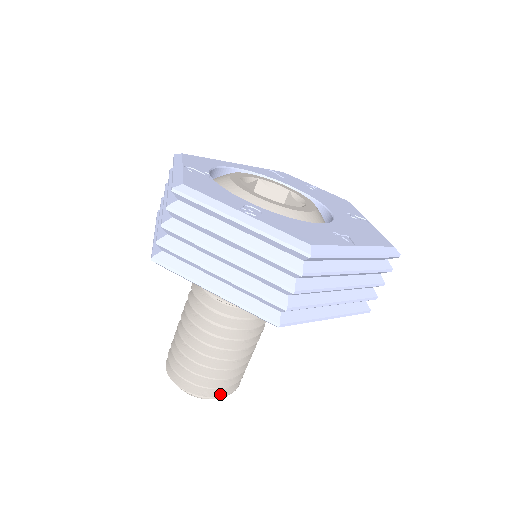
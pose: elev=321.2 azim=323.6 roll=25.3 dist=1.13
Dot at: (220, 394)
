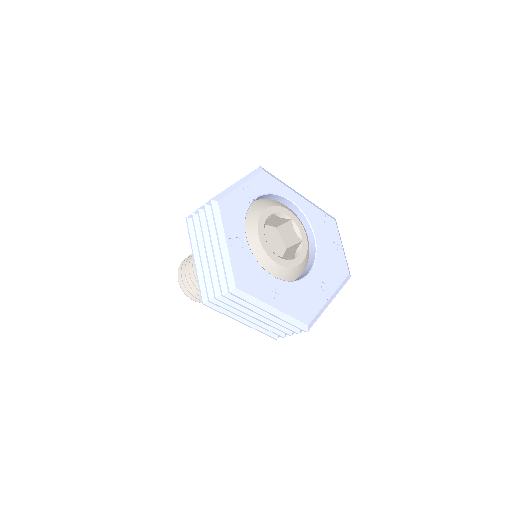
Dot at: (192, 298)
